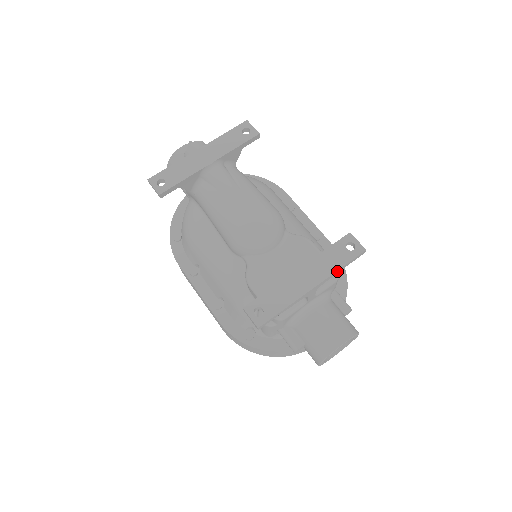
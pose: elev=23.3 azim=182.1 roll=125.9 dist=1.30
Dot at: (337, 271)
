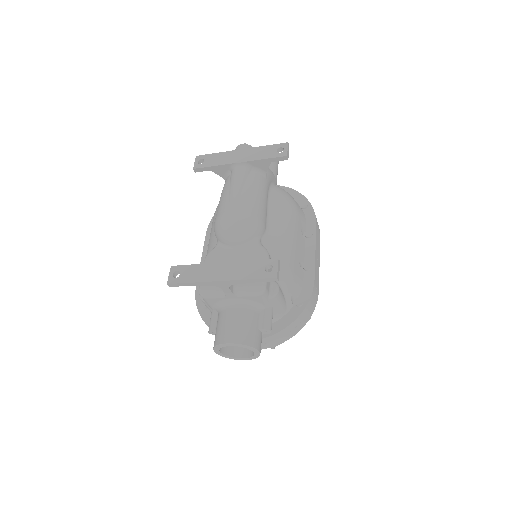
Dot at: (245, 280)
